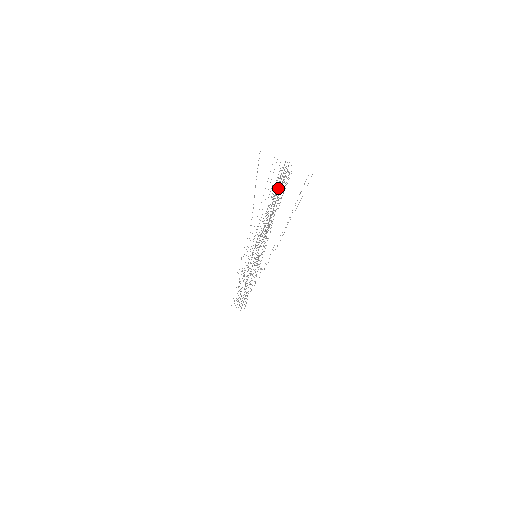
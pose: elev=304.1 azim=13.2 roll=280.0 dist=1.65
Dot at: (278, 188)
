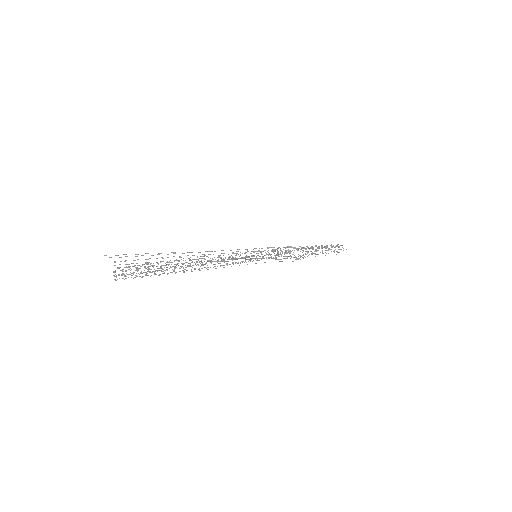
Dot at: occluded
